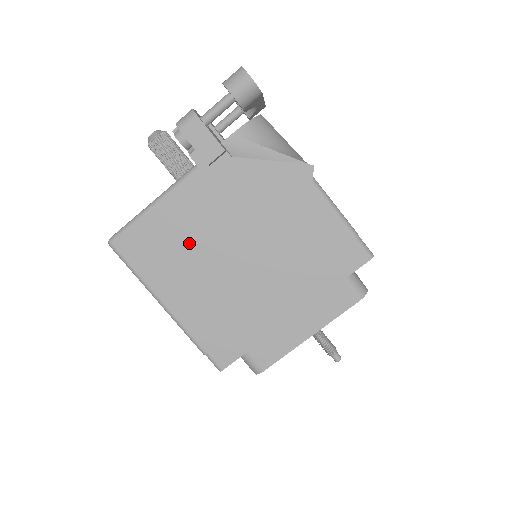
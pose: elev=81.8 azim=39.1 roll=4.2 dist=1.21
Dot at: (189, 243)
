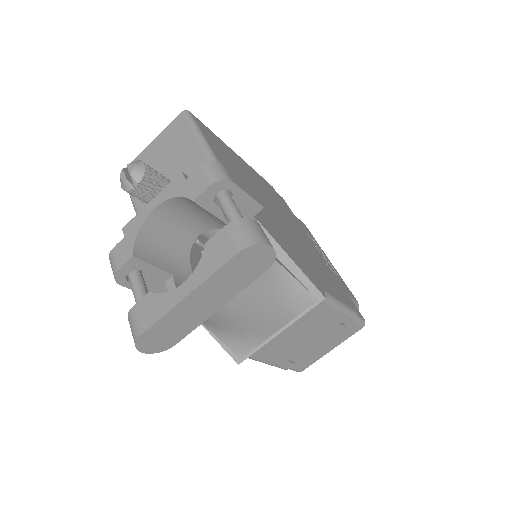
Dot at: occluded
